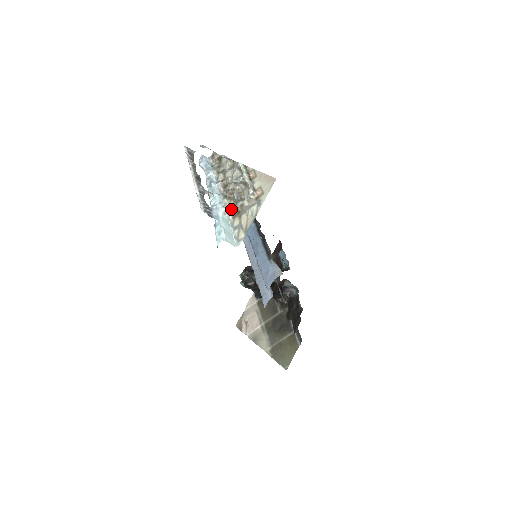
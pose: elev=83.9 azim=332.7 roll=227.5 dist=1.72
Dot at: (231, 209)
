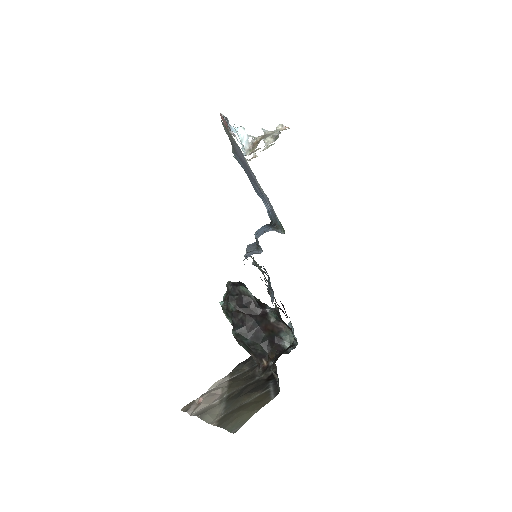
Dot at: occluded
